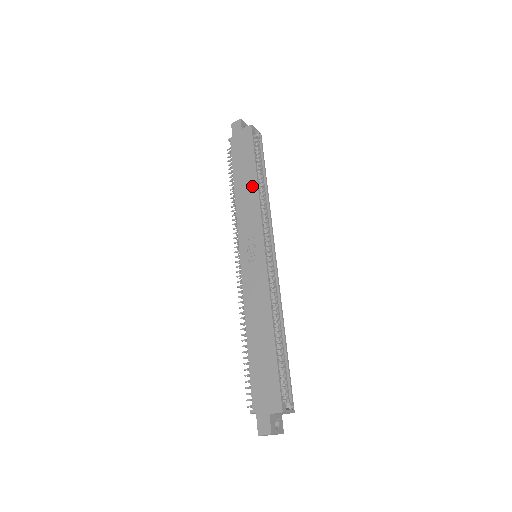
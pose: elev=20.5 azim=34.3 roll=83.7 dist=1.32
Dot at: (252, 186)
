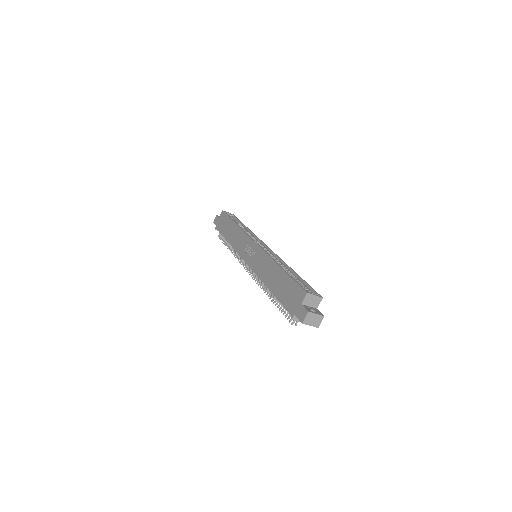
Dot at: (235, 229)
